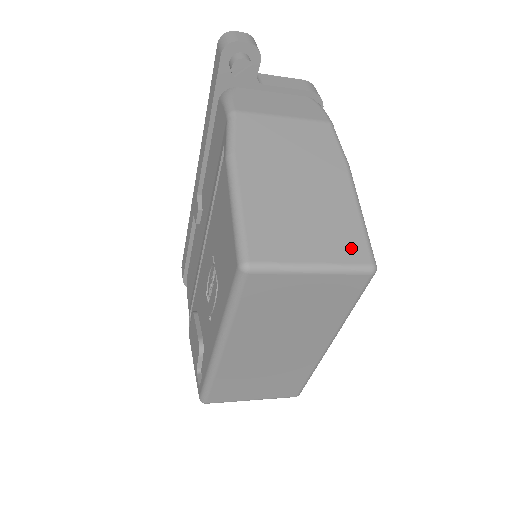
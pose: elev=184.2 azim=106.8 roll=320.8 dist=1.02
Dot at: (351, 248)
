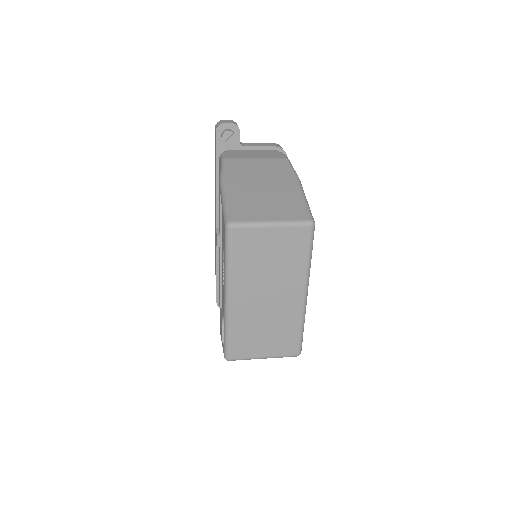
Dot at: (296, 213)
